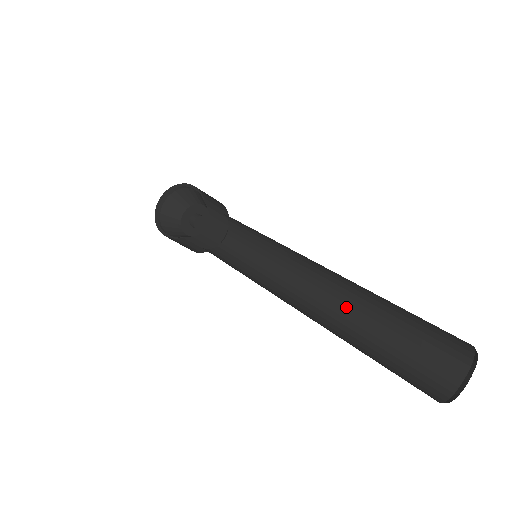
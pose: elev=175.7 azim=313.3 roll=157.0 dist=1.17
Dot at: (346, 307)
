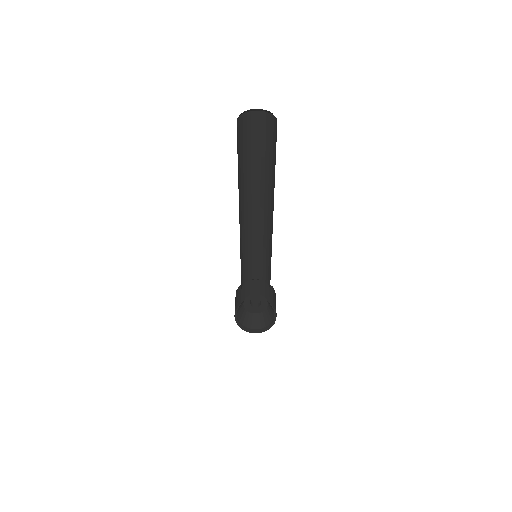
Dot at: occluded
